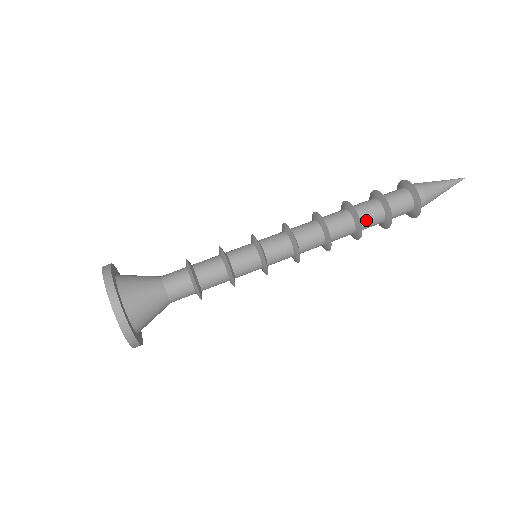
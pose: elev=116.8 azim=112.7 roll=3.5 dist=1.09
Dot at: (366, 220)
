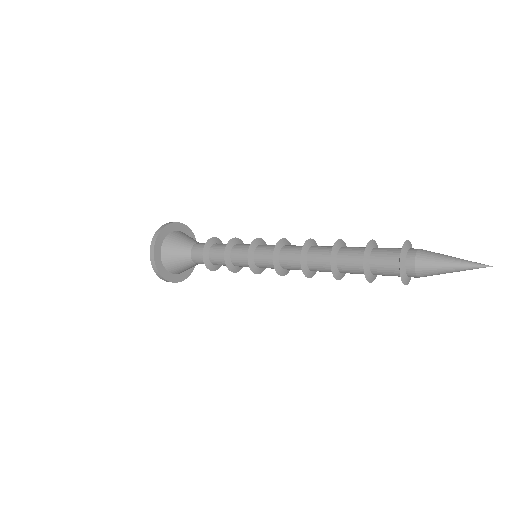
Dot at: (349, 247)
